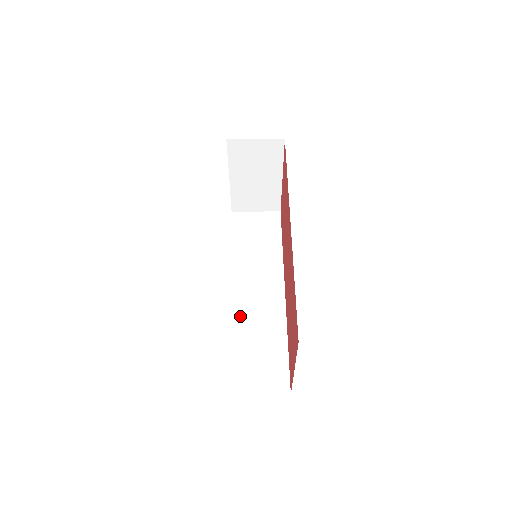
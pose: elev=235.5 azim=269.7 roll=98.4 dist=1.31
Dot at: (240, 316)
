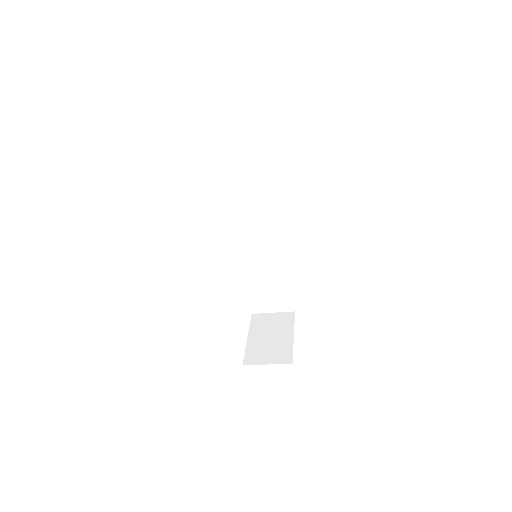
Dot at: (252, 261)
